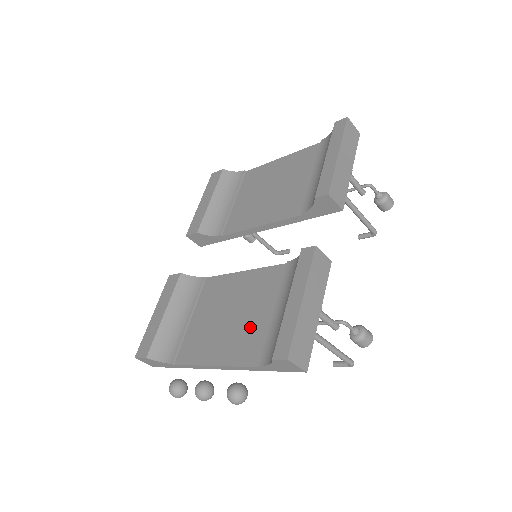
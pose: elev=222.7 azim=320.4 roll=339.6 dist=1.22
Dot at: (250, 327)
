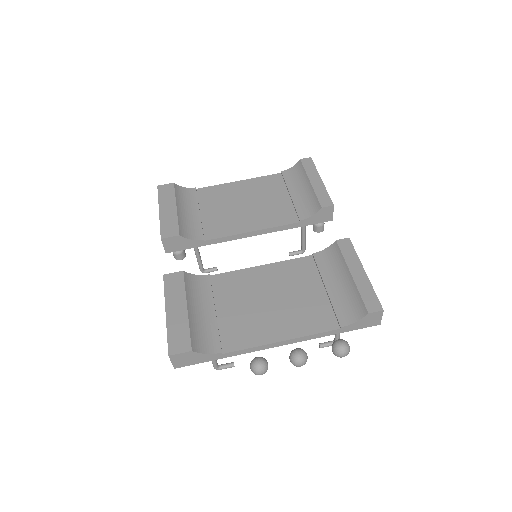
Dot at: (305, 304)
